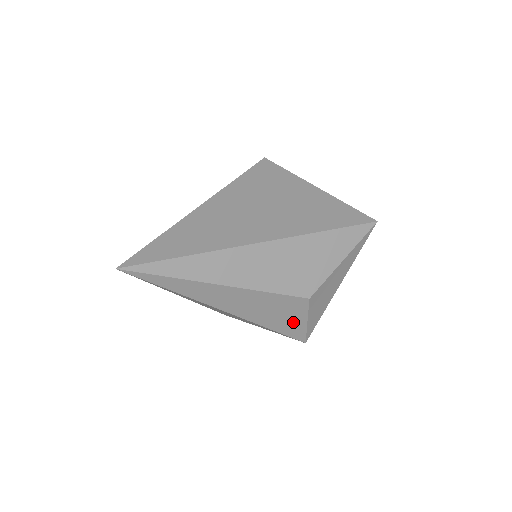
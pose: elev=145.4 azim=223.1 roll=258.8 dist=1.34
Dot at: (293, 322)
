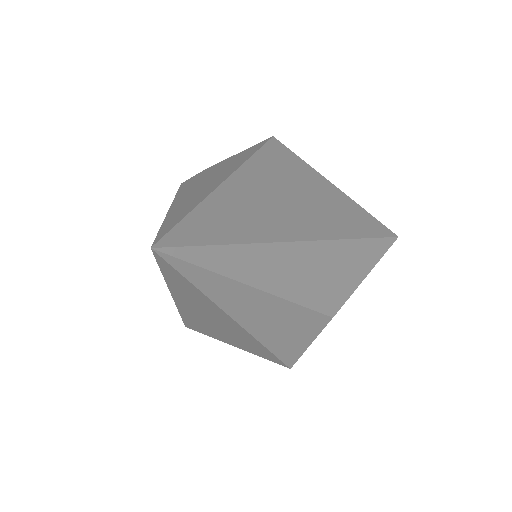
Dot at: (298, 344)
